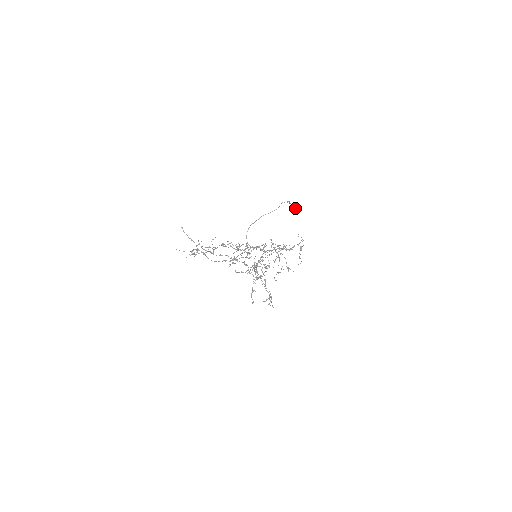
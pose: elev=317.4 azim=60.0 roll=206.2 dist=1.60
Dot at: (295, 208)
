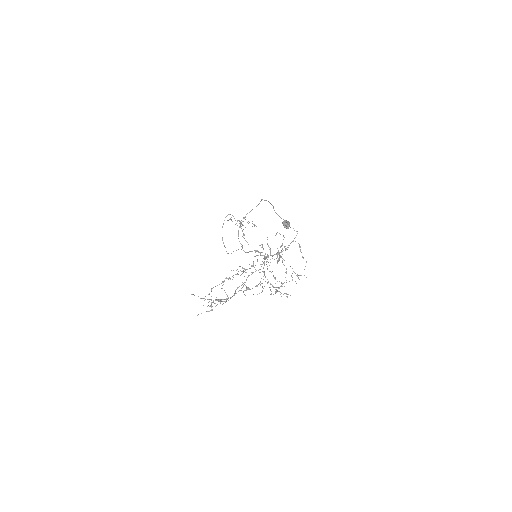
Dot at: (287, 226)
